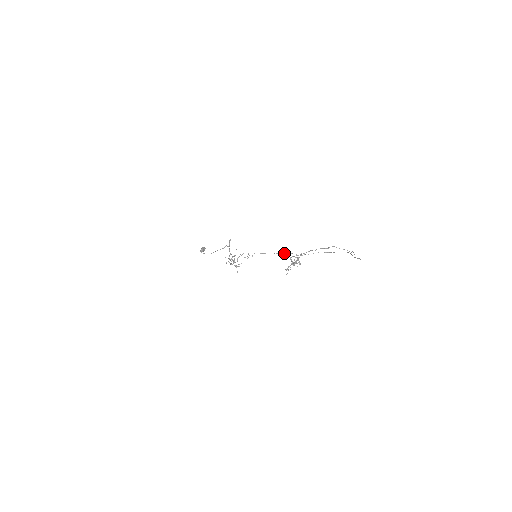
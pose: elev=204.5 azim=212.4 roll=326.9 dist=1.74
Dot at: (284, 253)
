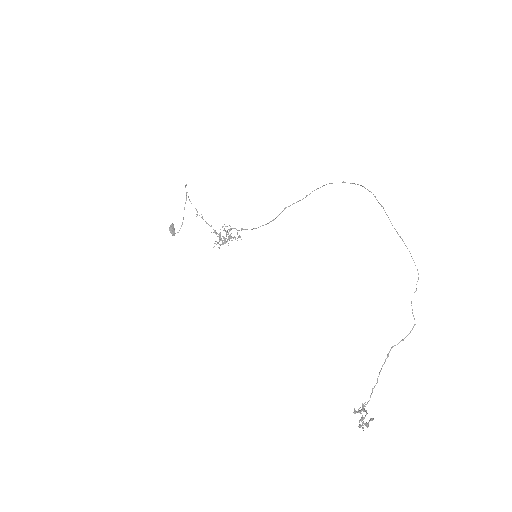
Dot at: (280, 213)
